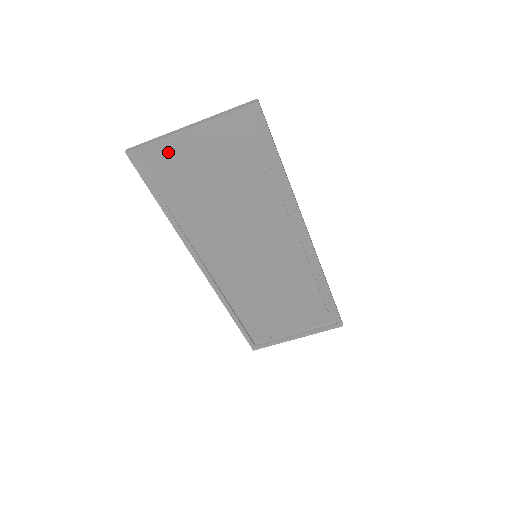
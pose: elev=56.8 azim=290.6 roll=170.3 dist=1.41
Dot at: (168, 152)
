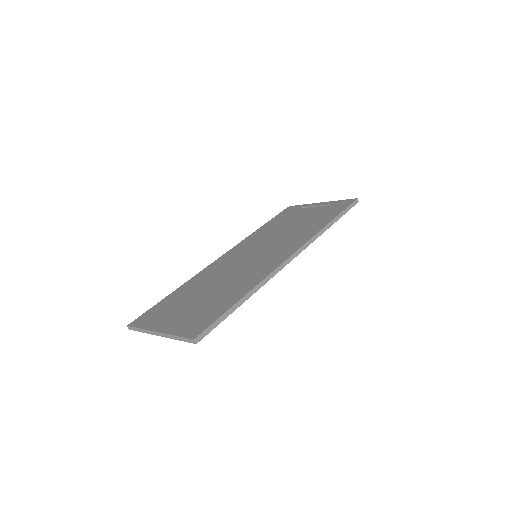
Dot at: occluded
